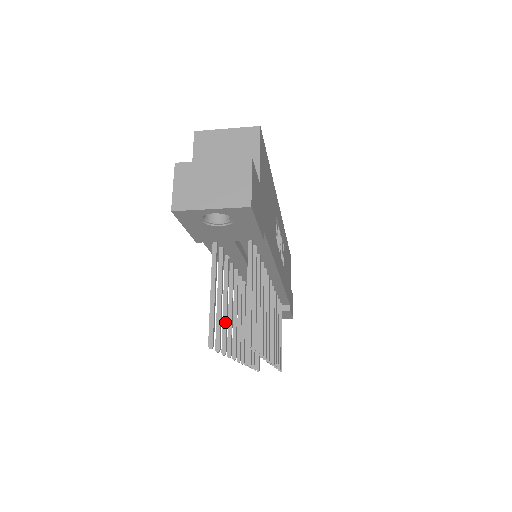
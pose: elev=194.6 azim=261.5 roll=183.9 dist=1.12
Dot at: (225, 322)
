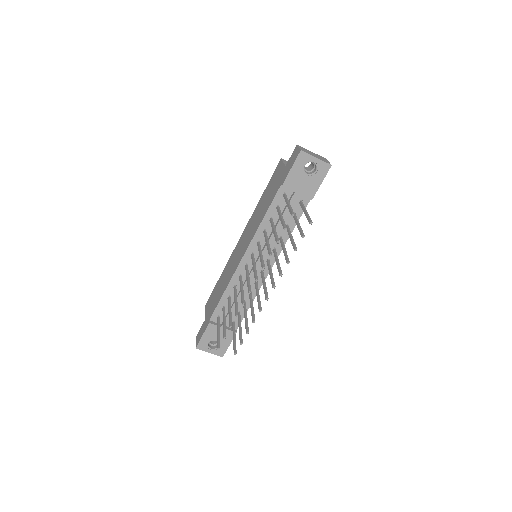
Dot at: occluded
